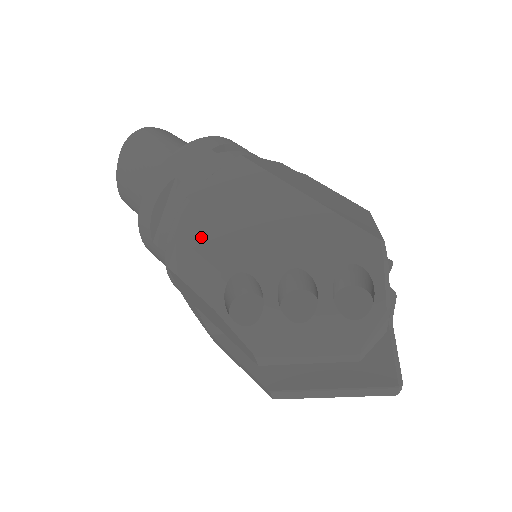
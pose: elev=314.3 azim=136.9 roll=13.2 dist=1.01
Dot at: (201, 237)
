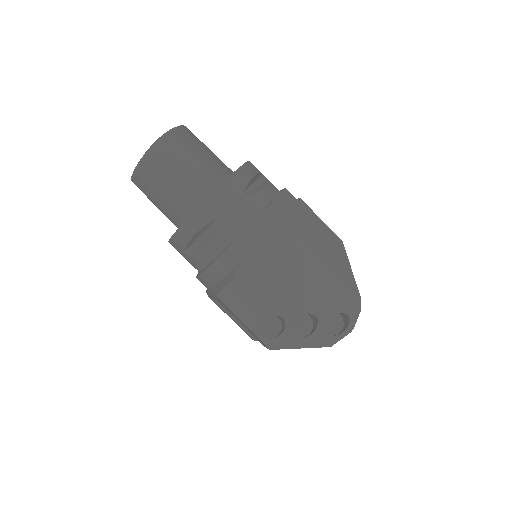
Dot at: (247, 285)
